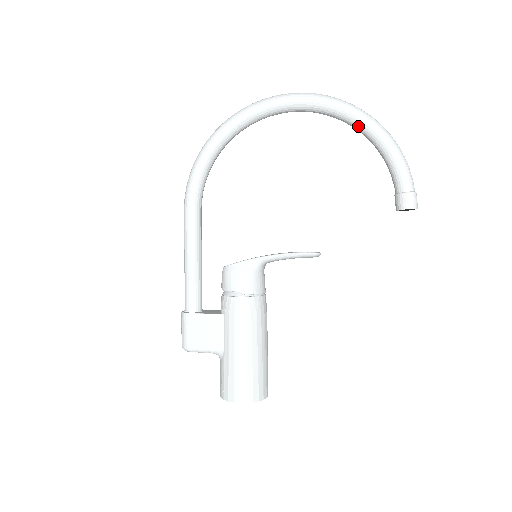
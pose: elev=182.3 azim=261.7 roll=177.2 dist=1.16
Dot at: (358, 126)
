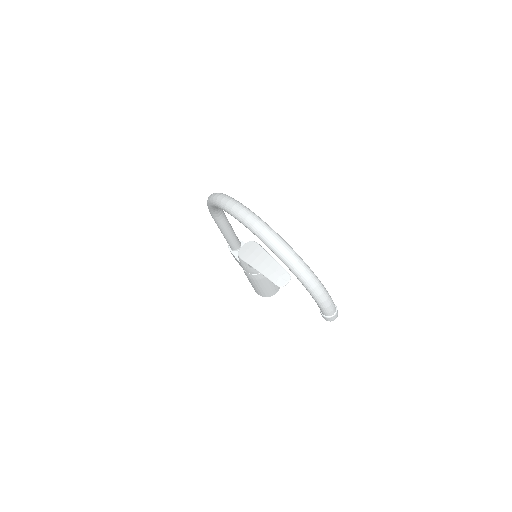
Dot at: occluded
